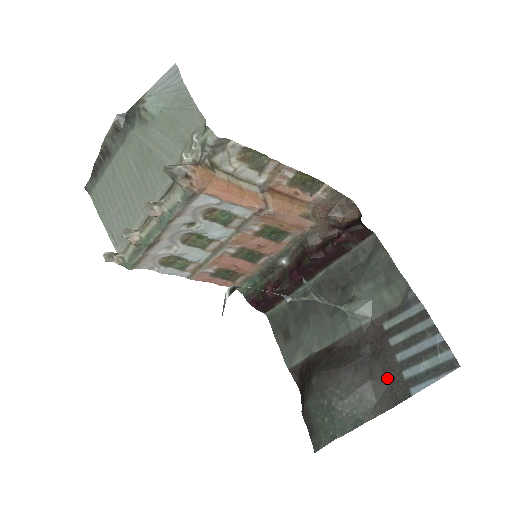
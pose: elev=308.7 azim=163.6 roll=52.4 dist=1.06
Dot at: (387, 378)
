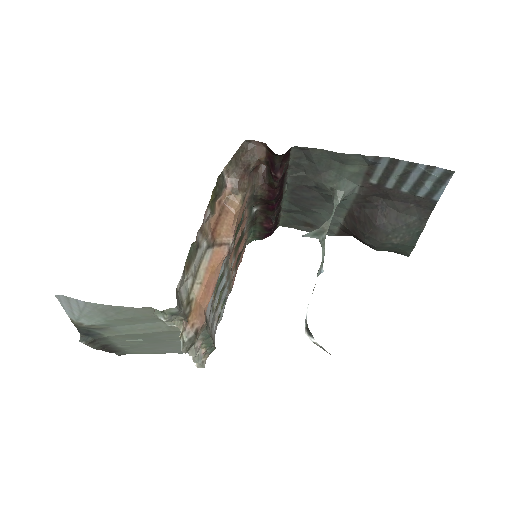
Dot at: (410, 204)
